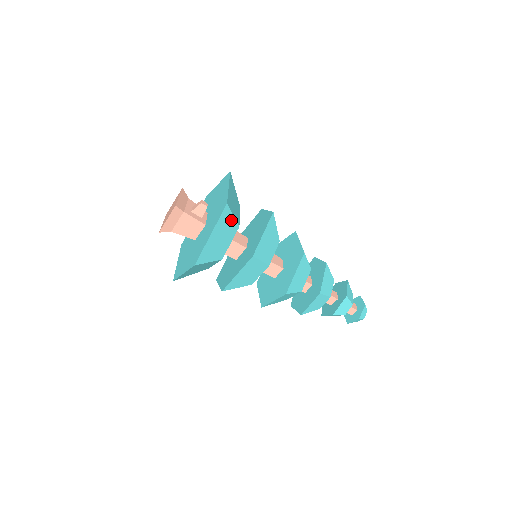
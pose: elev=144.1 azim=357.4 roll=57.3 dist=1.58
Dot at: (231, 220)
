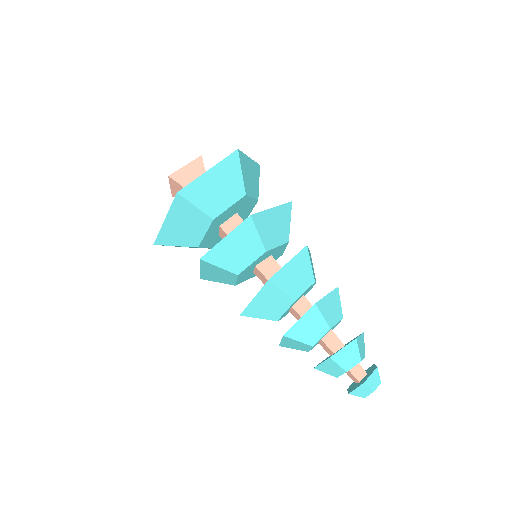
Dot at: (194, 210)
